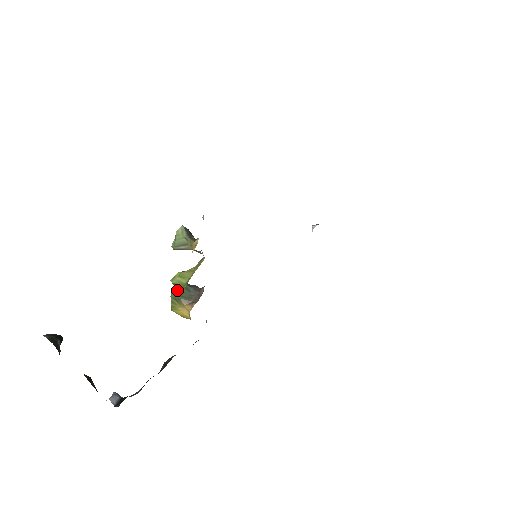
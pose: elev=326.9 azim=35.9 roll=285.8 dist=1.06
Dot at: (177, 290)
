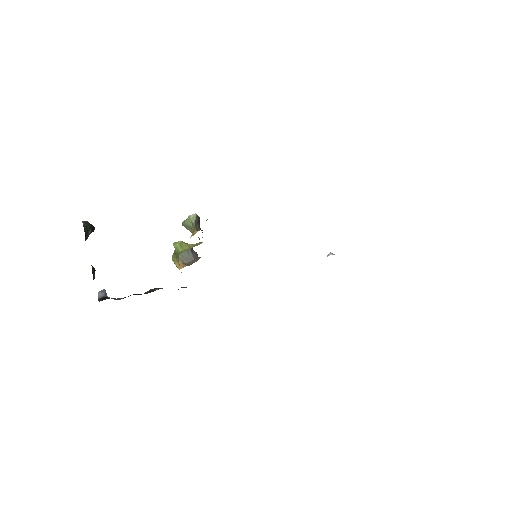
Dot at: occluded
